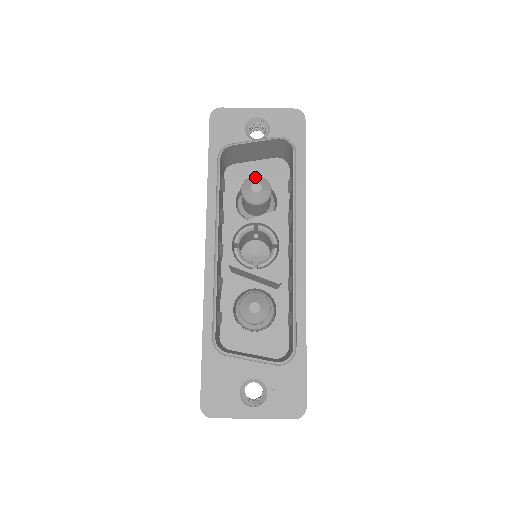
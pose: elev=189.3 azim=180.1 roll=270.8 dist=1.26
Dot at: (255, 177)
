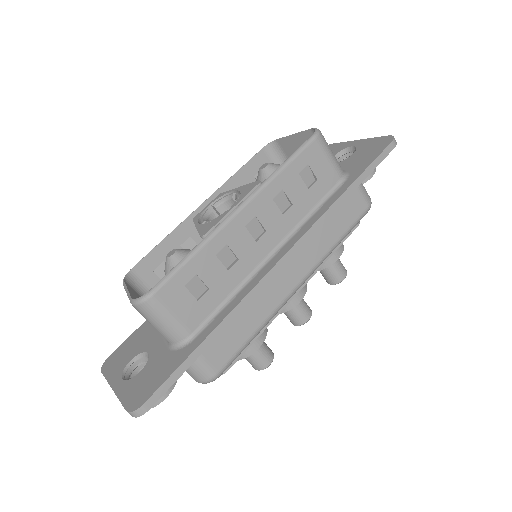
Dot at: occluded
